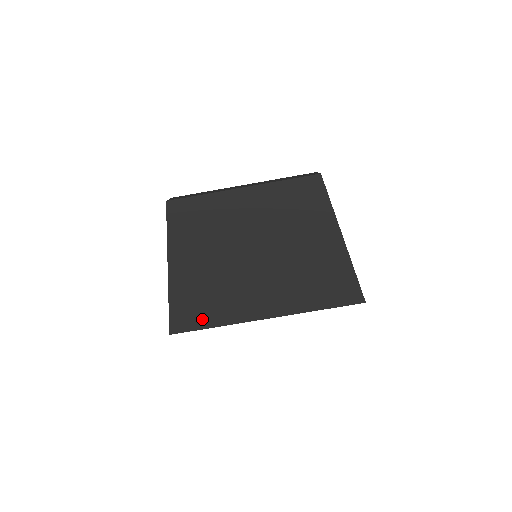
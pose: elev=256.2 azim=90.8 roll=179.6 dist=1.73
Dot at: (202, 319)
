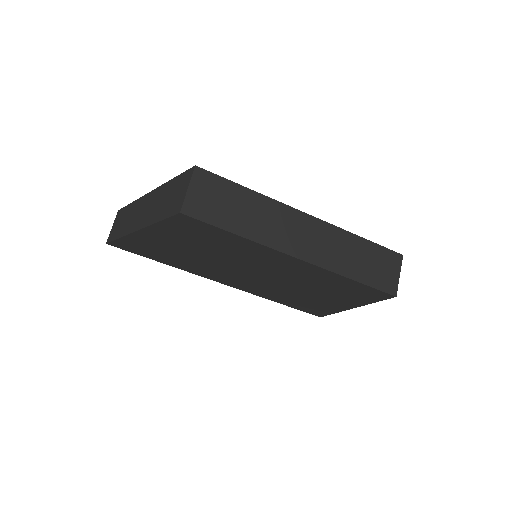
Dot at: (153, 257)
